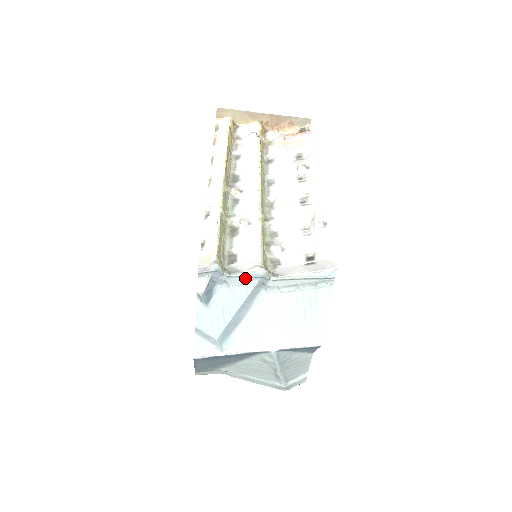
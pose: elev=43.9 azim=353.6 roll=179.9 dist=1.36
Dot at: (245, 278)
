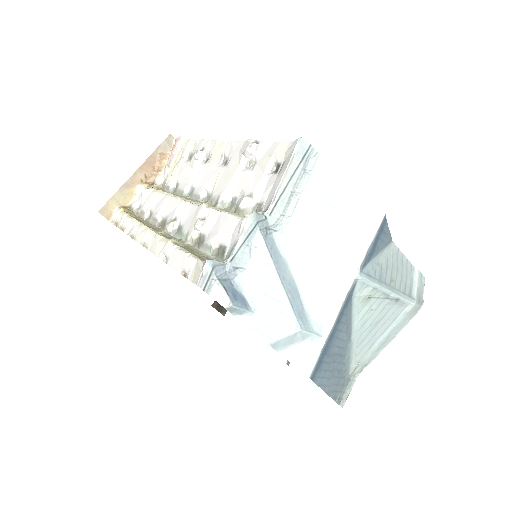
Dot at: (246, 243)
